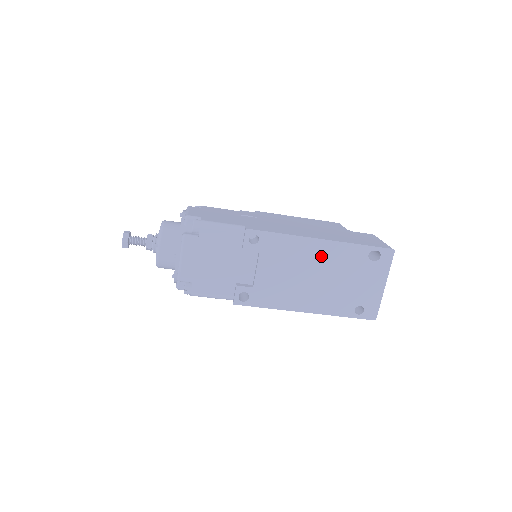
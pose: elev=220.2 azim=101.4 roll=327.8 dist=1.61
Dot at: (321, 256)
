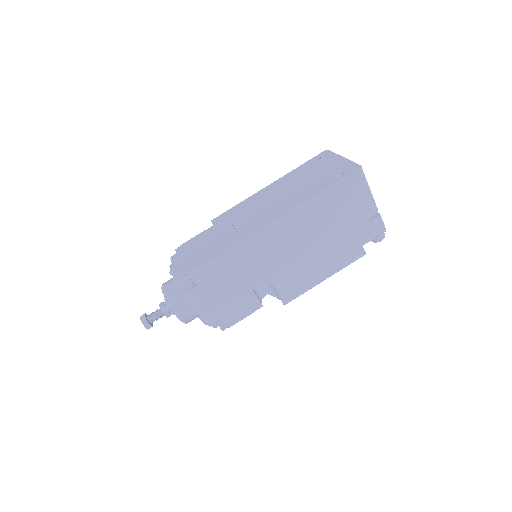
Dot at: (276, 188)
